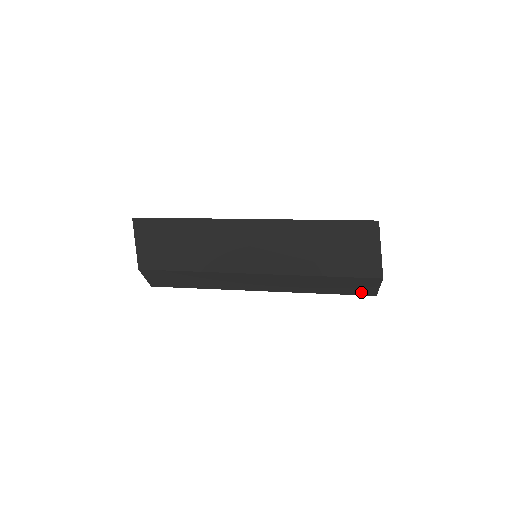
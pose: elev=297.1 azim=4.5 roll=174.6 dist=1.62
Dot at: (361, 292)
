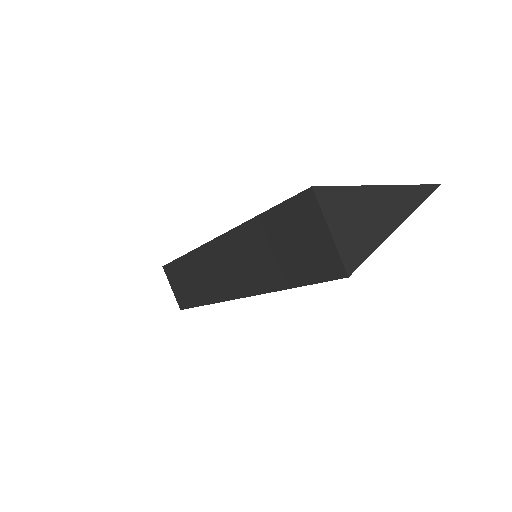
Dot at: (320, 266)
